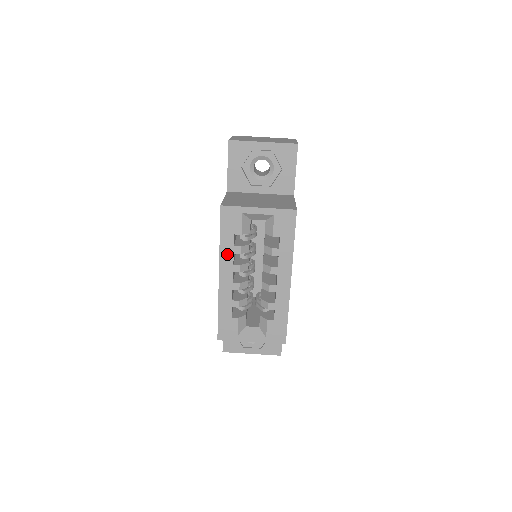
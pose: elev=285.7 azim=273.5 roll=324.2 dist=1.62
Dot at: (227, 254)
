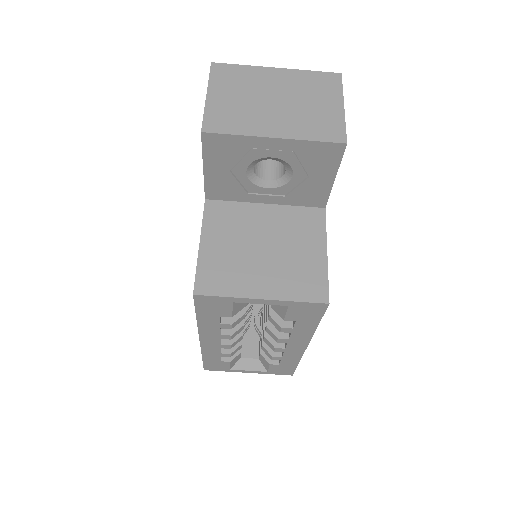
Dot at: (210, 328)
